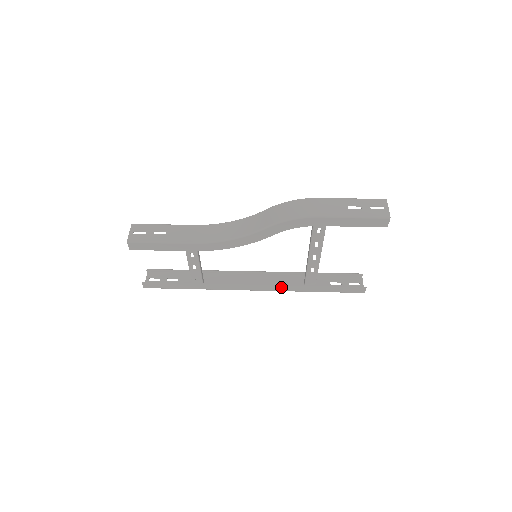
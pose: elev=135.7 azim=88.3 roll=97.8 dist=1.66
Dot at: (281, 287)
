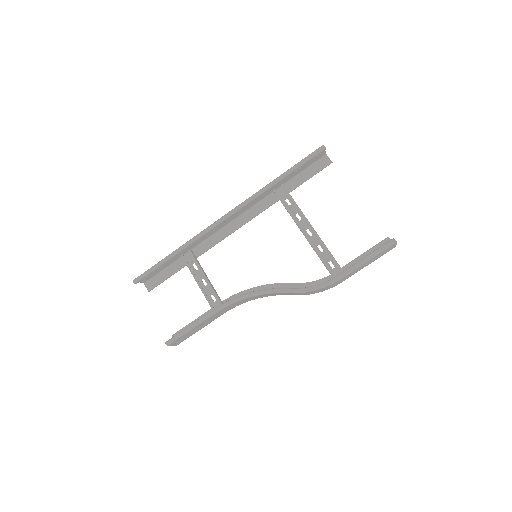
Dot at: (258, 211)
